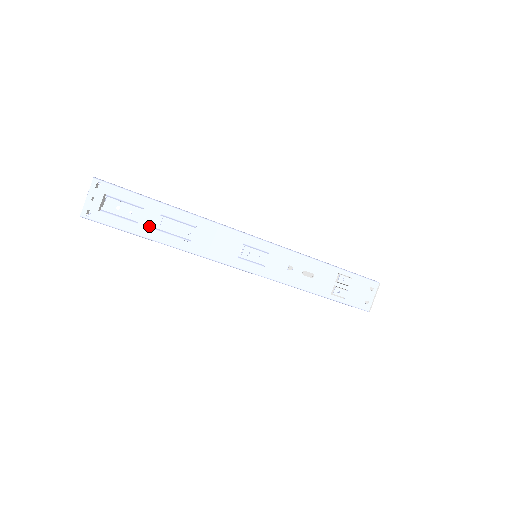
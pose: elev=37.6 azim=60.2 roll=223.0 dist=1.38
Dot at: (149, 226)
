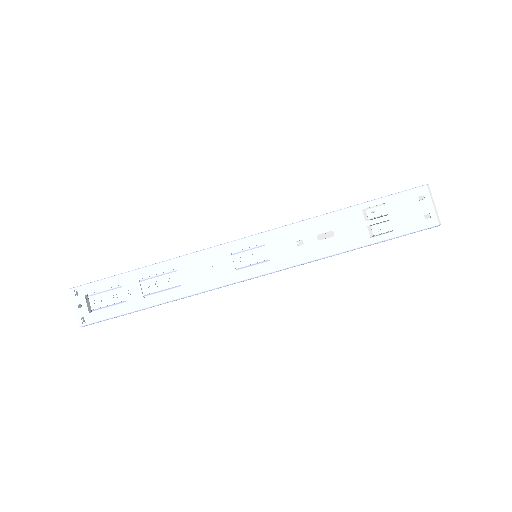
Dot at: (136, 297)
